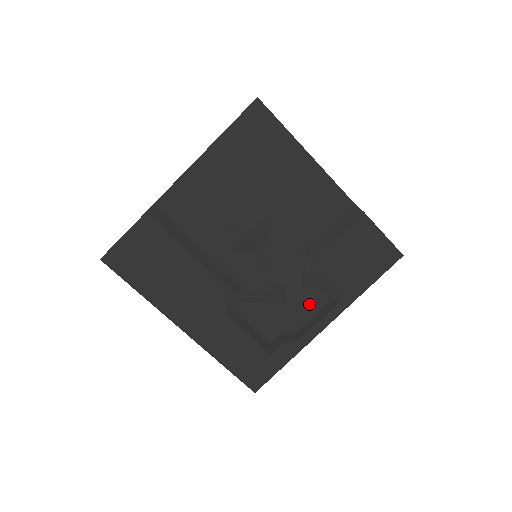
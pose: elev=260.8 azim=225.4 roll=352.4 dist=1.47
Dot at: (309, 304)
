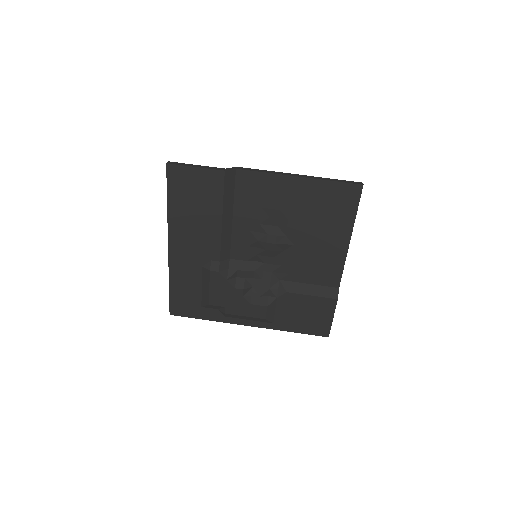
Dot at: (253, 309)
